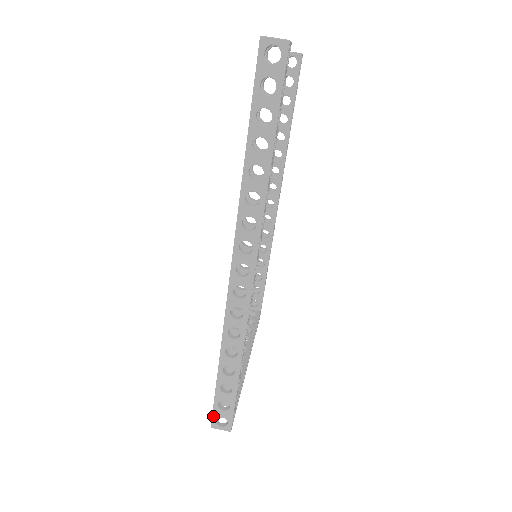
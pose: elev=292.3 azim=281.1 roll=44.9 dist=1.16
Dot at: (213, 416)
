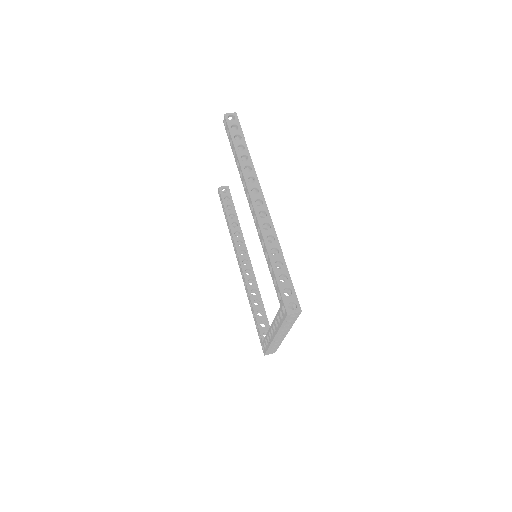
Dot at: (285, 304)
